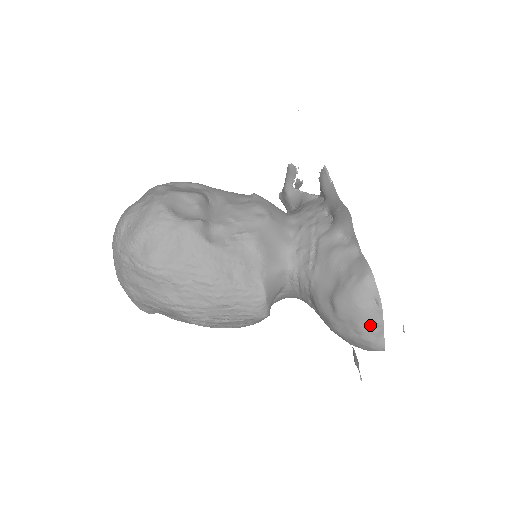
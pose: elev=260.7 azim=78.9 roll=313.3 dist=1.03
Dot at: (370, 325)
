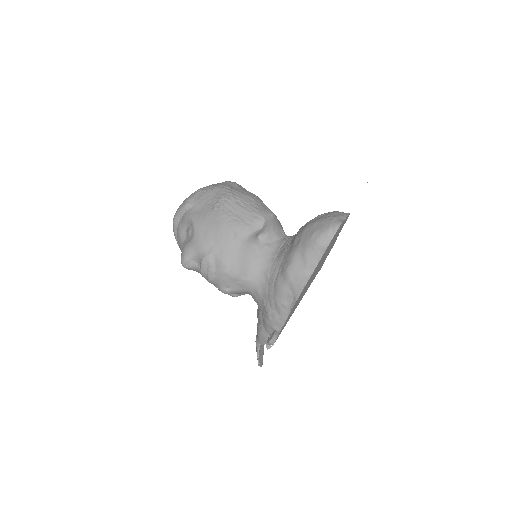
Dot at: (339, 214)
